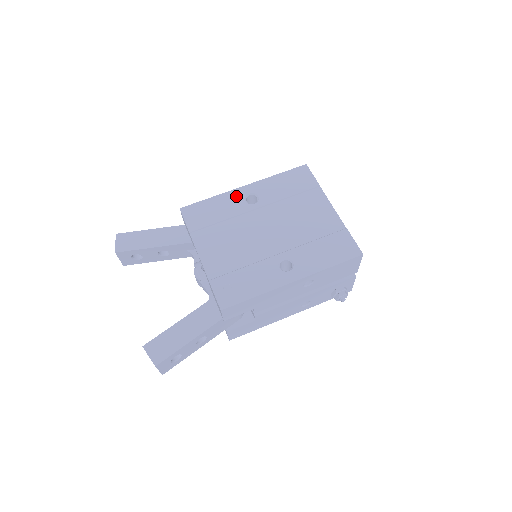
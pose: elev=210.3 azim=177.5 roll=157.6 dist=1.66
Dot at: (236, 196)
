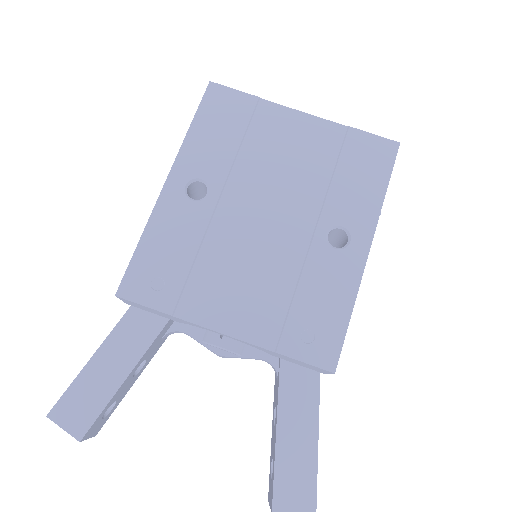
Dot at: (172, 205)
